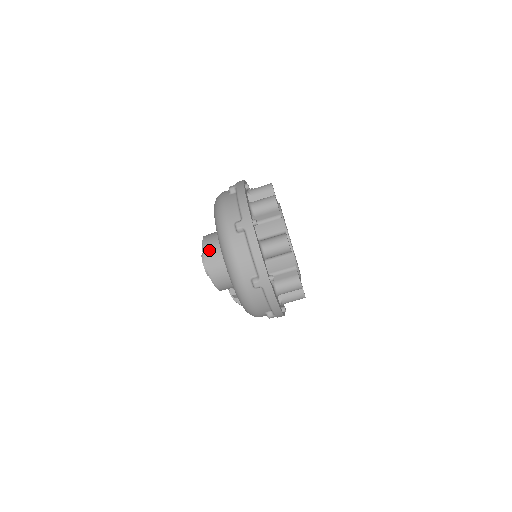
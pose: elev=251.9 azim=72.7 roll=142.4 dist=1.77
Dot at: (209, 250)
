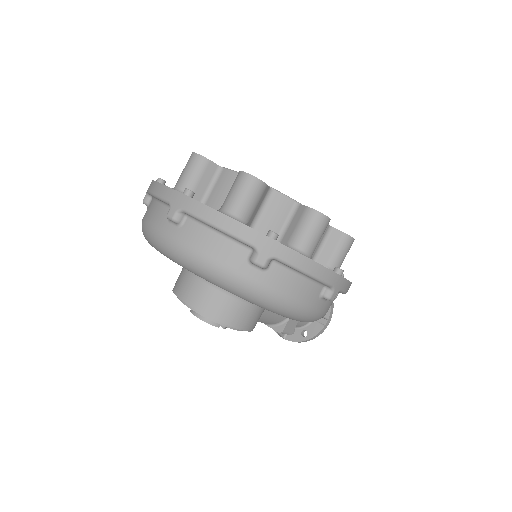
Dot at: (185, 292)
